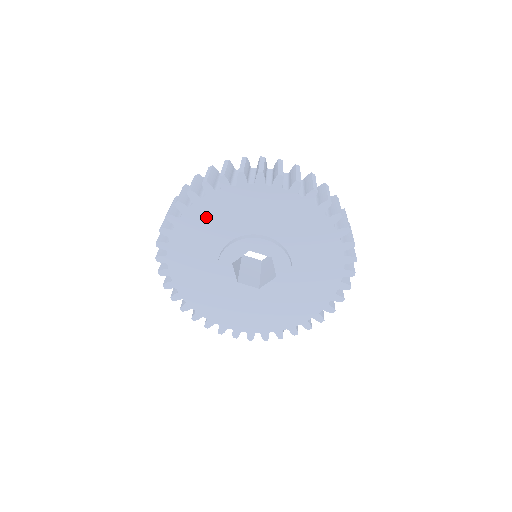
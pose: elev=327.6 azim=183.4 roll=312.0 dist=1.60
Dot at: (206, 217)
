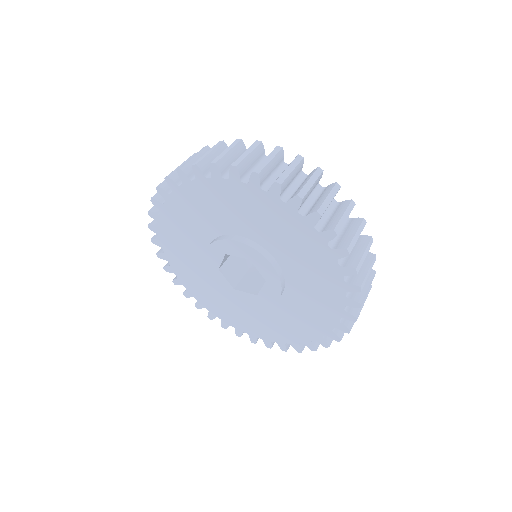
Dot at: (233, 199)
